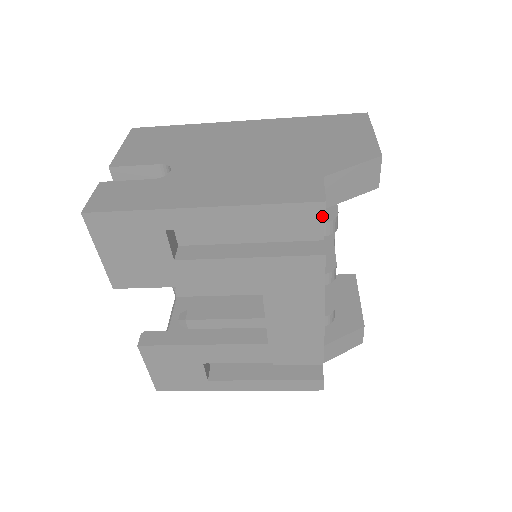
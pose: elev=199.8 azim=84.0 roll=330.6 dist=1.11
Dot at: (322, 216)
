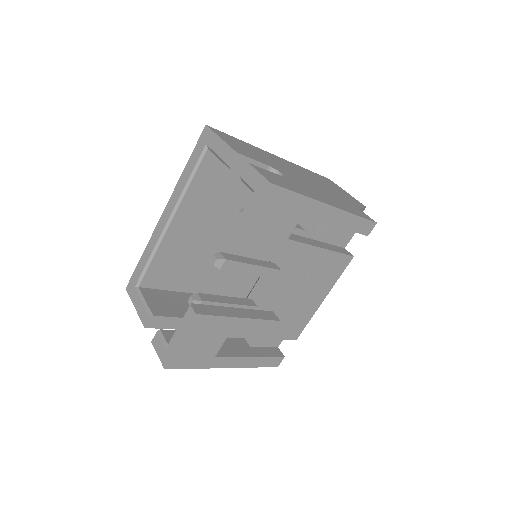
Dot at: (370, 231)
